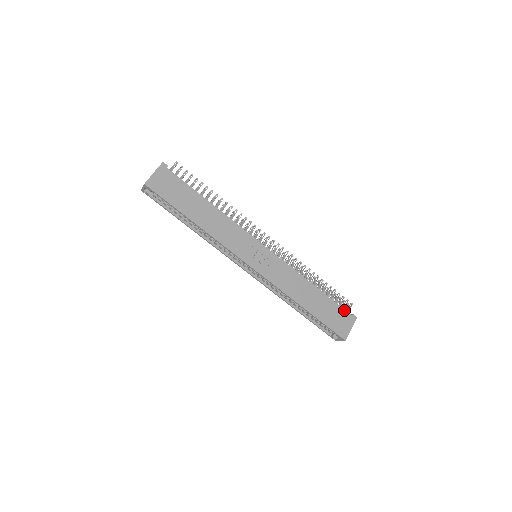
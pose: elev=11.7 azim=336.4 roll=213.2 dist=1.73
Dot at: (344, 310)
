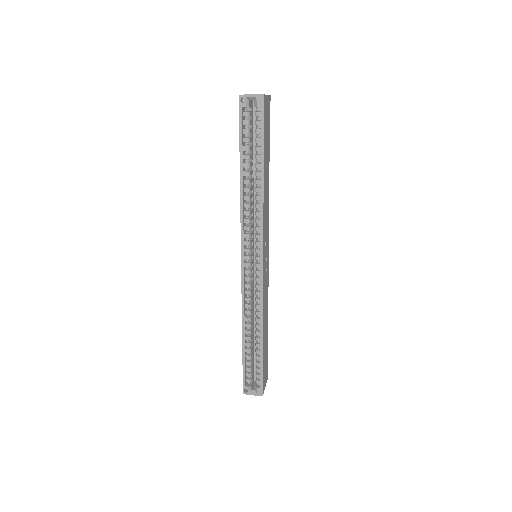
Dot at: occluded
